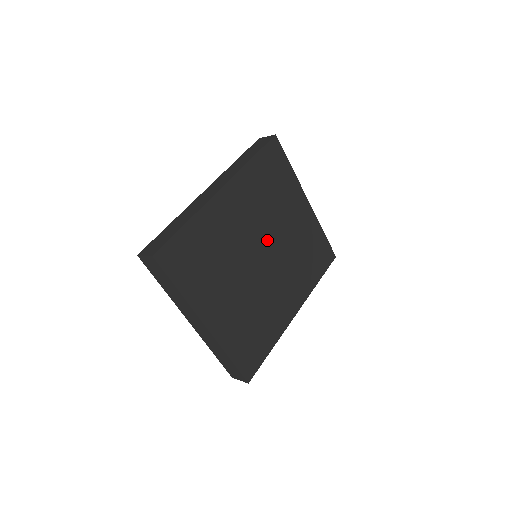
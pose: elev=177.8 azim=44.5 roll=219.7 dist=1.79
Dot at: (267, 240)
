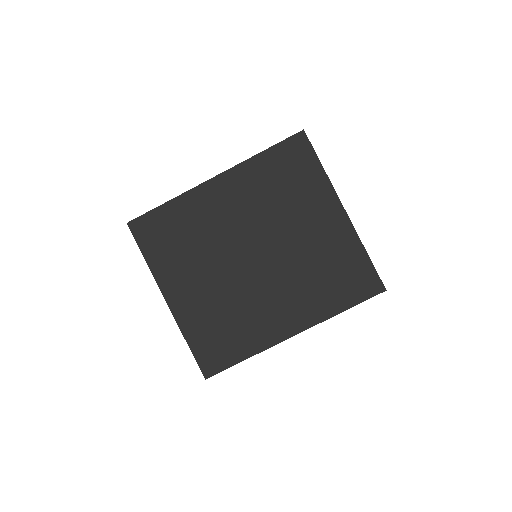
Dot at: (265, 240)
